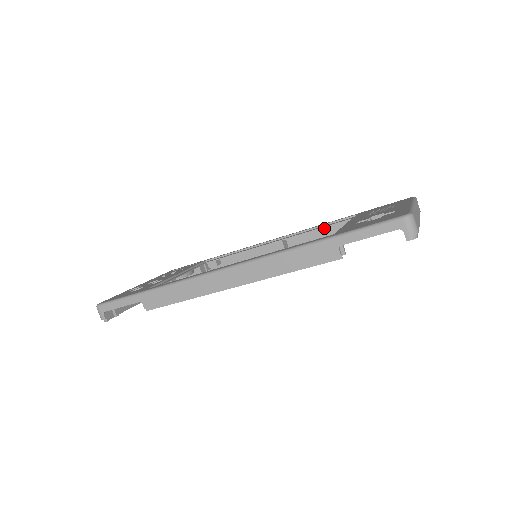
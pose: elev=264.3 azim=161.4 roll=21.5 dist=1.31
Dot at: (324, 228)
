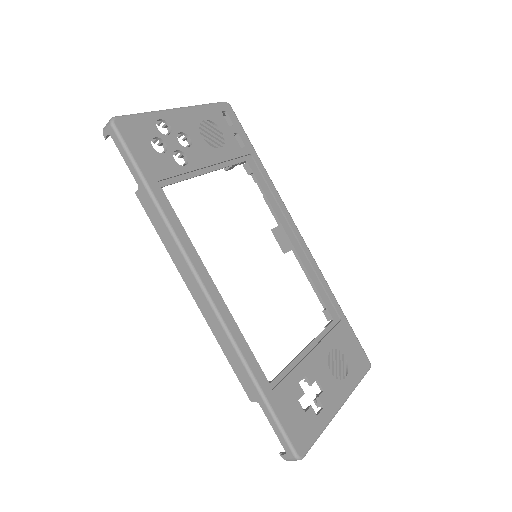
Dot at: (323, 283)
